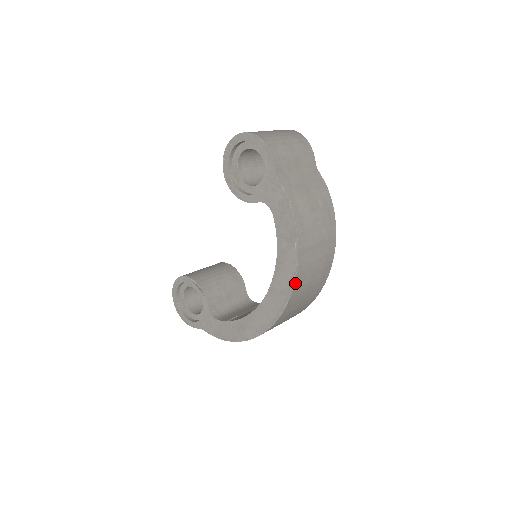
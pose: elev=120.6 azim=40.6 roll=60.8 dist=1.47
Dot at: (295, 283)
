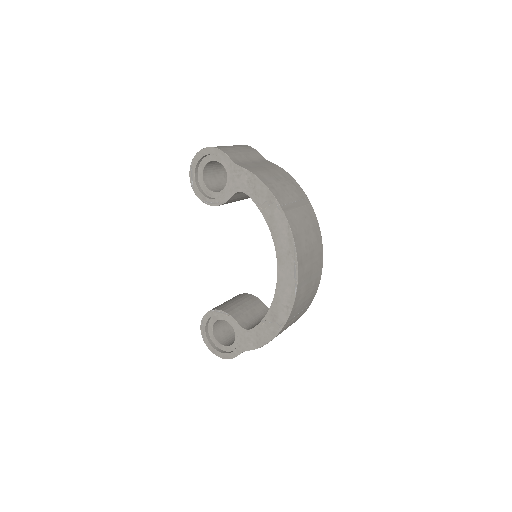
Dot at: (293, 236)
